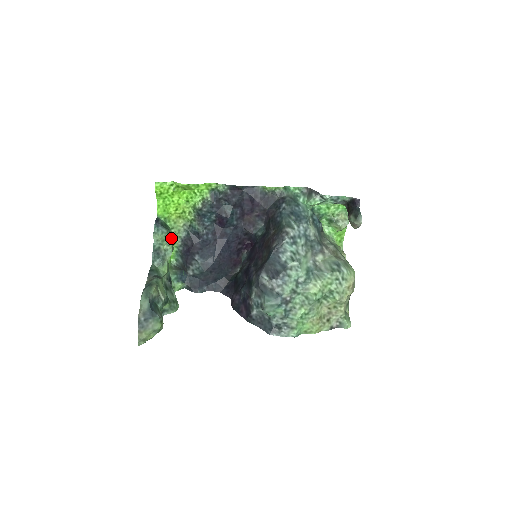
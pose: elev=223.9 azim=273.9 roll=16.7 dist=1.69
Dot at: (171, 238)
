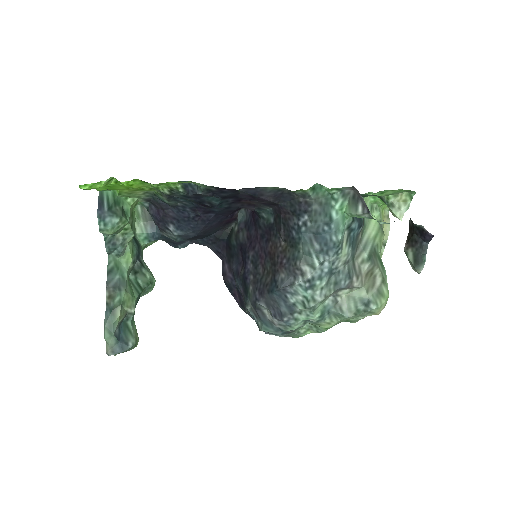
Dot at: (128, 221)
